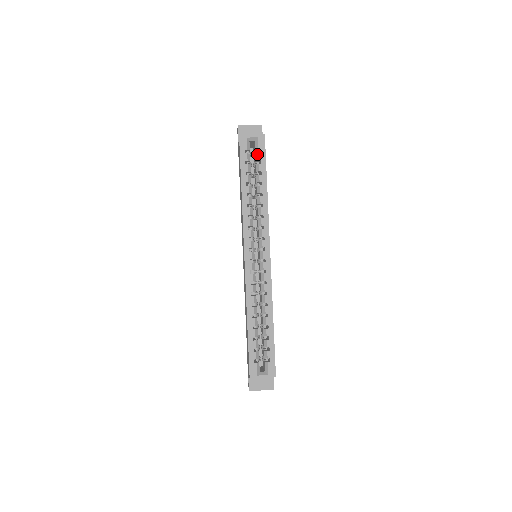
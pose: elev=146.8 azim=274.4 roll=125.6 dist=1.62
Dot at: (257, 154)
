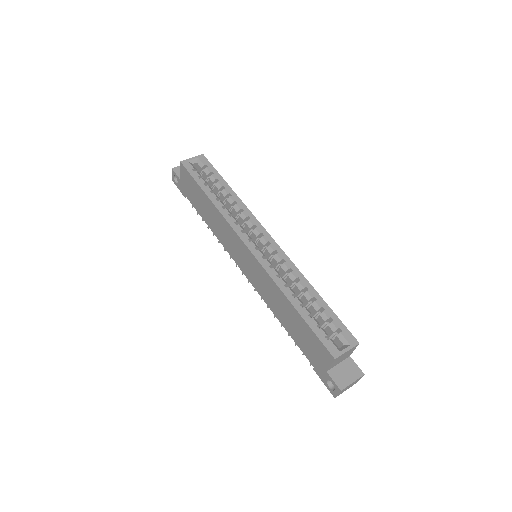
Dot at: (205, 169)
